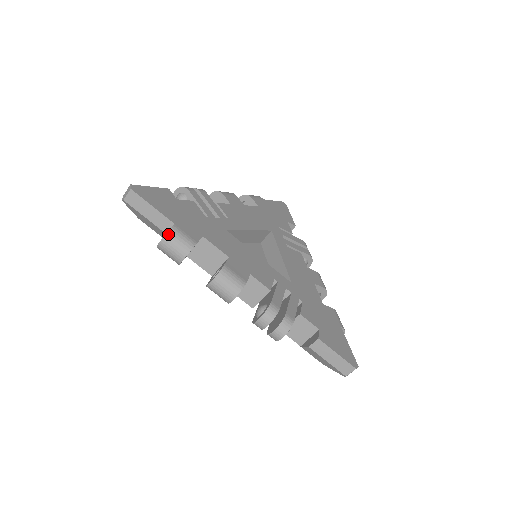
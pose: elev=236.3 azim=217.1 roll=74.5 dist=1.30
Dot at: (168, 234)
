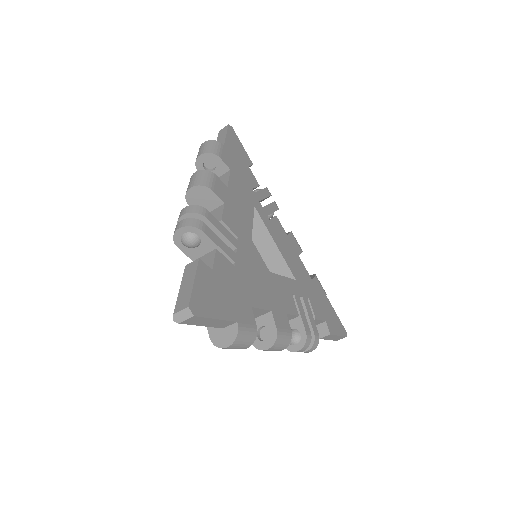
Dot at: (236, 340)
